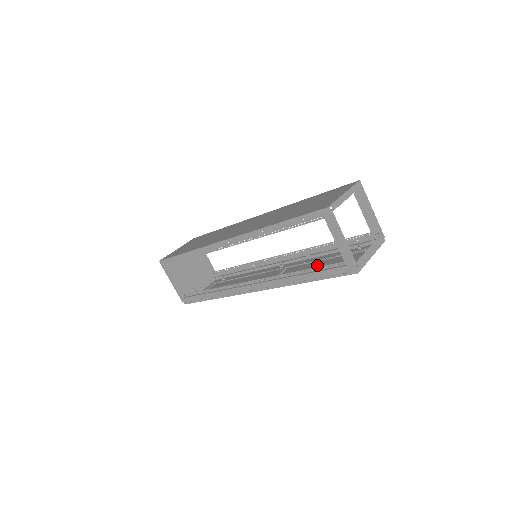
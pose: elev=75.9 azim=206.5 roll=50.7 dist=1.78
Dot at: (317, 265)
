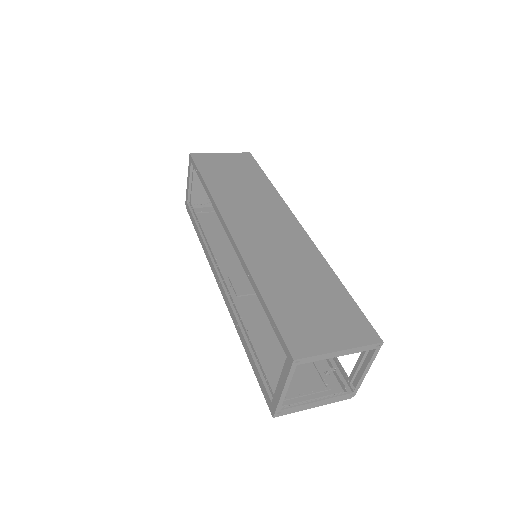
Dot at: occluded
